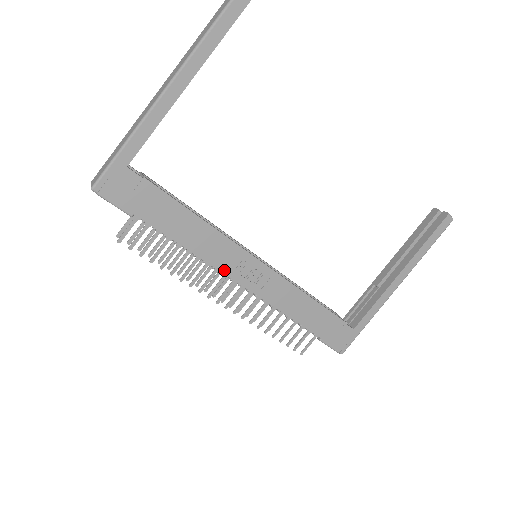
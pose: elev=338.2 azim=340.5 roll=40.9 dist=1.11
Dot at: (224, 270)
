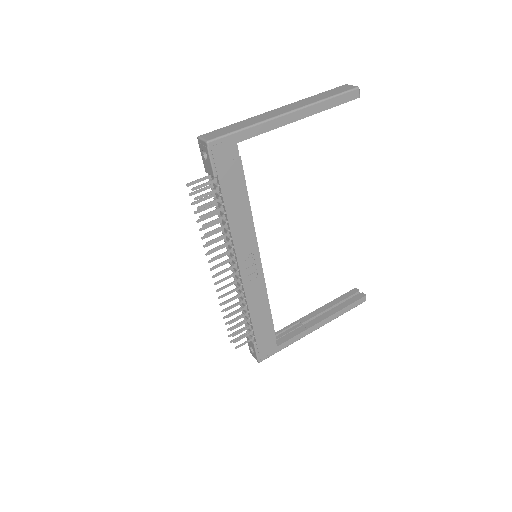
Dot at: (238, 253)
